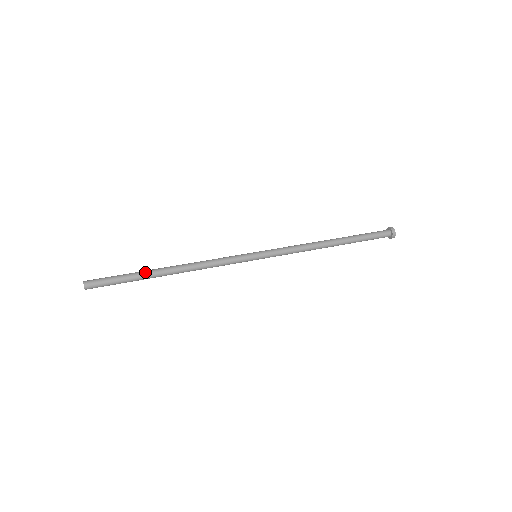
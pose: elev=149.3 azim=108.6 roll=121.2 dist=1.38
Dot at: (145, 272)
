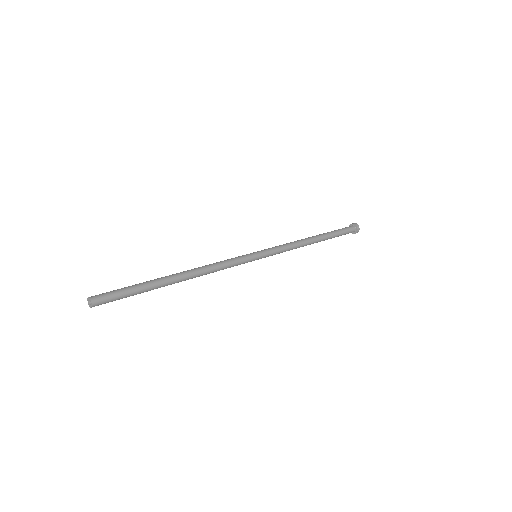
Dot at: (156, 281)
